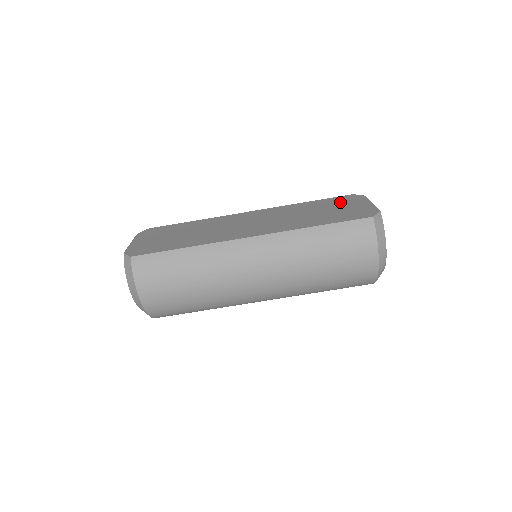
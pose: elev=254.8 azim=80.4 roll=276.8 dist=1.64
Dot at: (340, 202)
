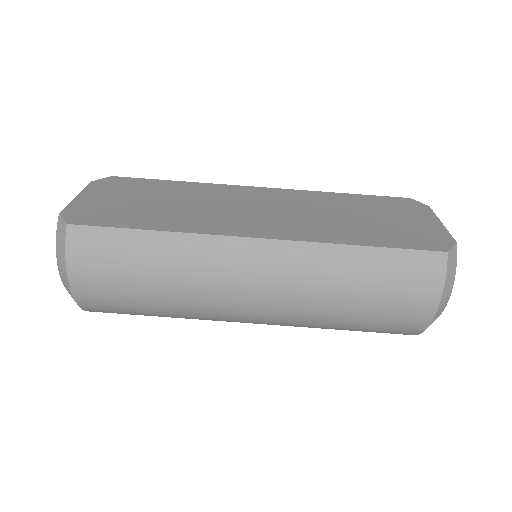
Dot at: (393, 208)
